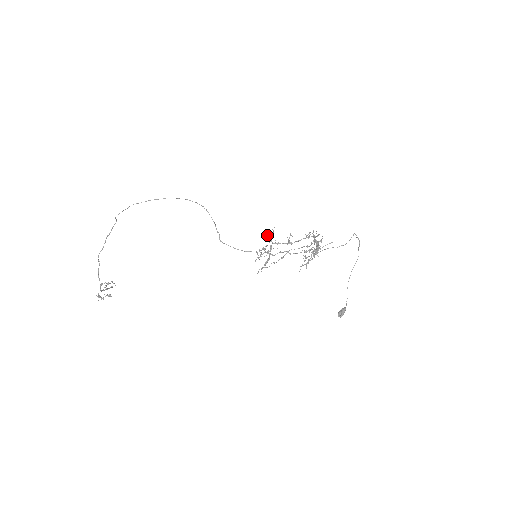
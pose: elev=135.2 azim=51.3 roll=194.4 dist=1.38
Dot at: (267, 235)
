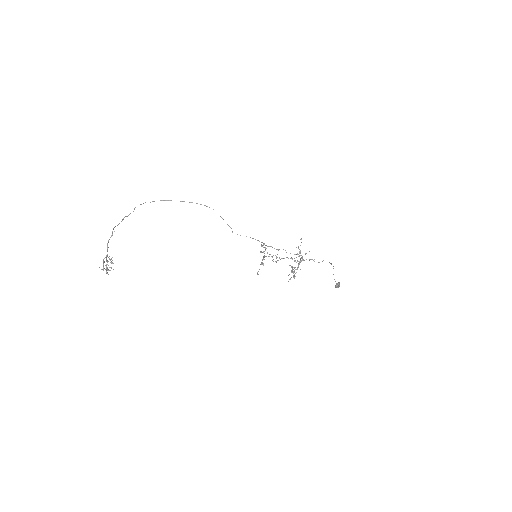
Dot at: (262, 246)
